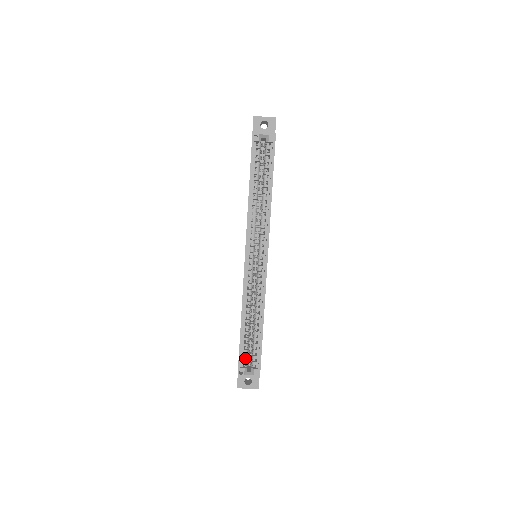
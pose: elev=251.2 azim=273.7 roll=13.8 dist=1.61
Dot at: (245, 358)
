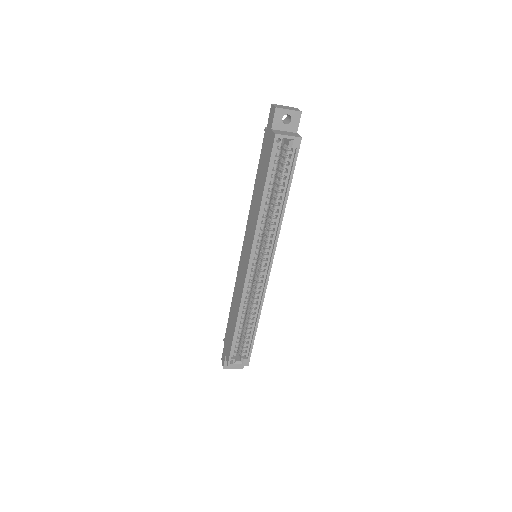
Dot at: (236, 349)
